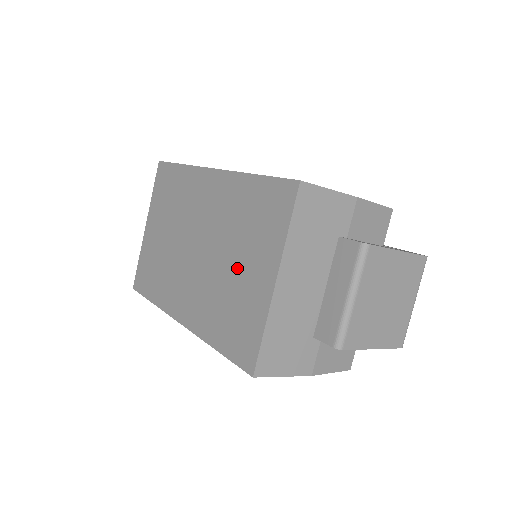
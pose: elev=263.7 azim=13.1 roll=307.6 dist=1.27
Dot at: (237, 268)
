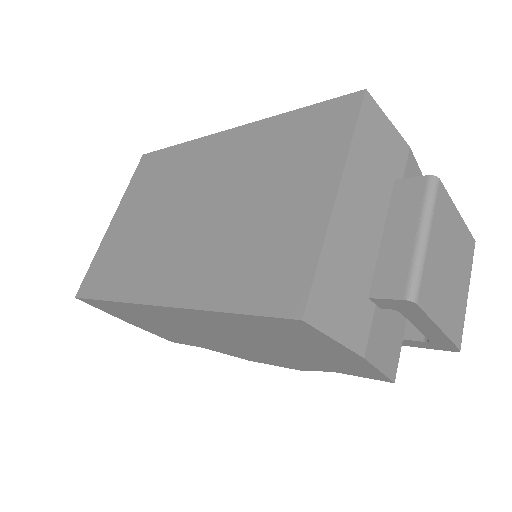
Dot at: (268, 204)
